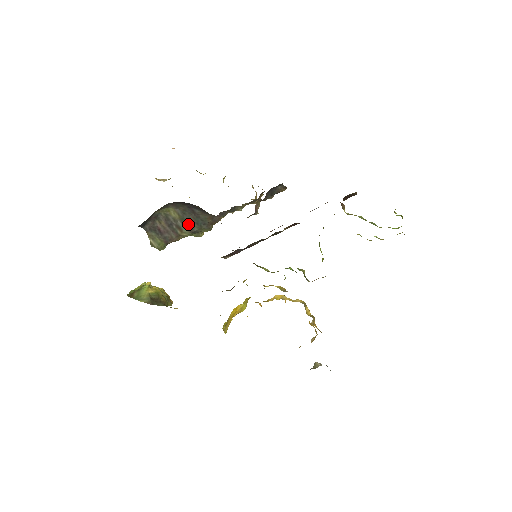
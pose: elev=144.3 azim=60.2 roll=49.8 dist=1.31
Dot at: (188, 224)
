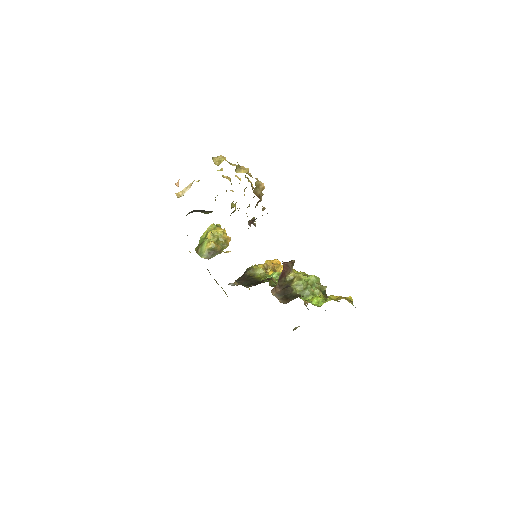
Dot at: occluded
